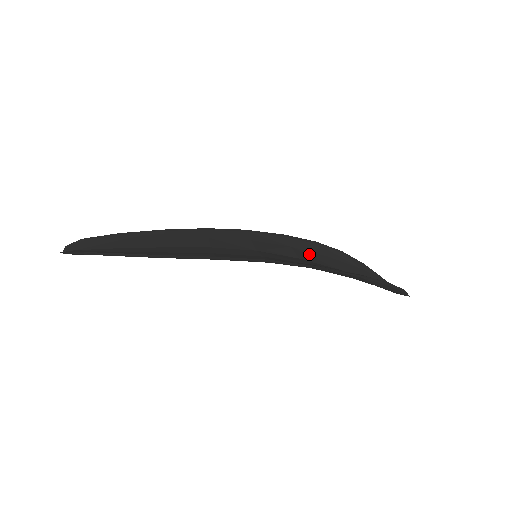
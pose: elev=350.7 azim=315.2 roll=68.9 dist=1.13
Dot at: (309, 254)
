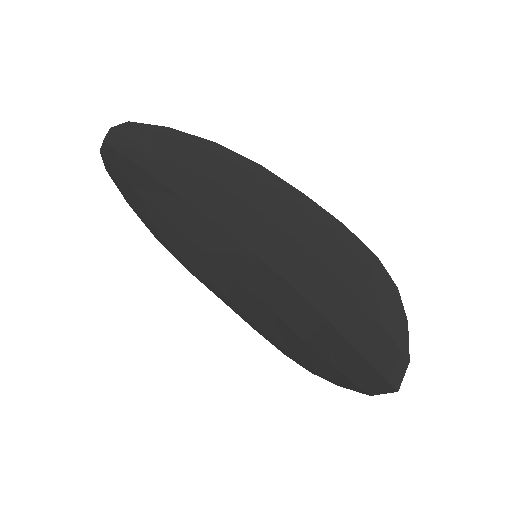
Dot at: (293, 316)
